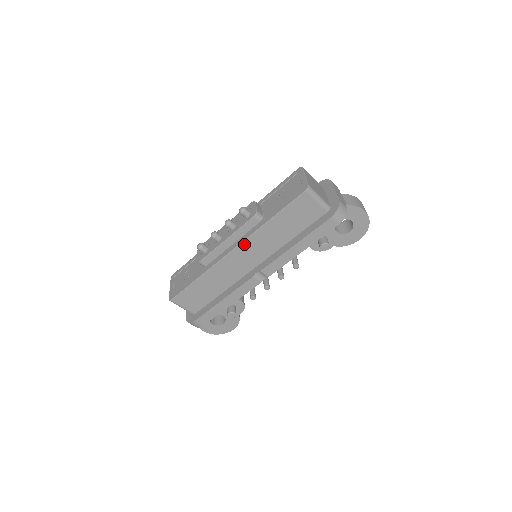
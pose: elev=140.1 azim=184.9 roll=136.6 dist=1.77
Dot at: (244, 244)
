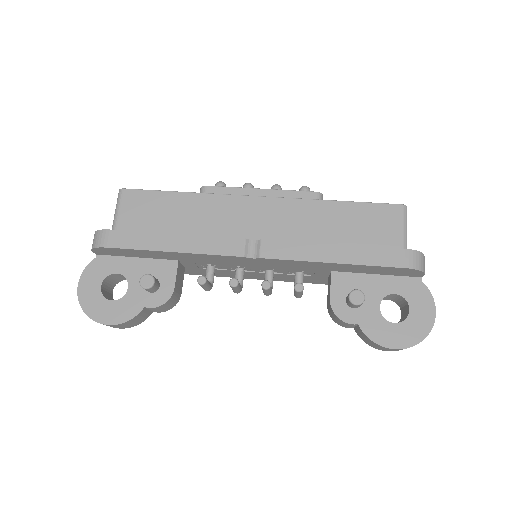
Dot at: (277, 202)
